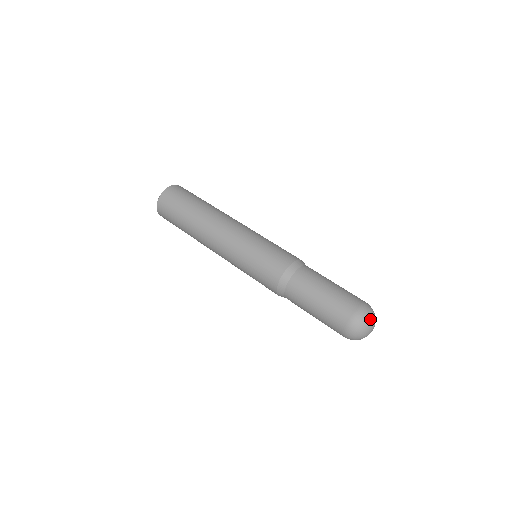
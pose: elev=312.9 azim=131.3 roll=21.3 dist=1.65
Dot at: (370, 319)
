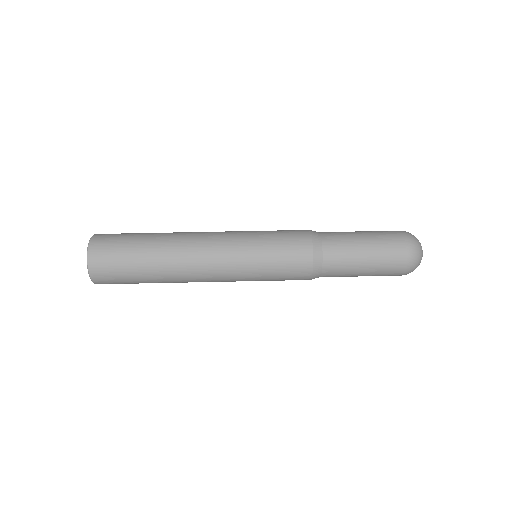
Dot at: (421, 251)
